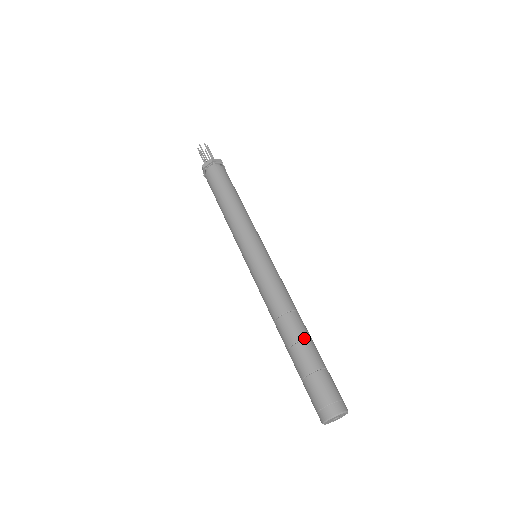
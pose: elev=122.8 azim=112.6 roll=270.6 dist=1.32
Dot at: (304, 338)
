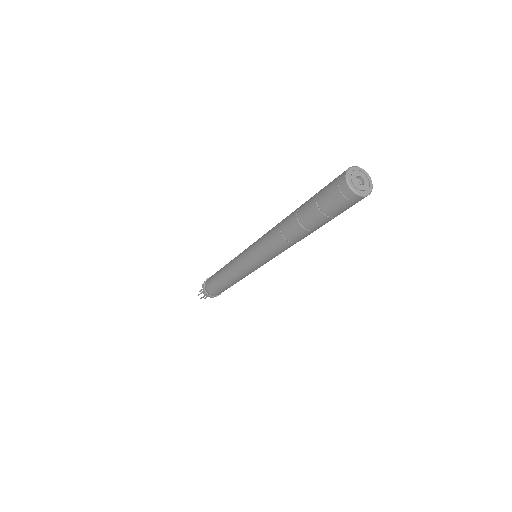
Dot at: occluded
